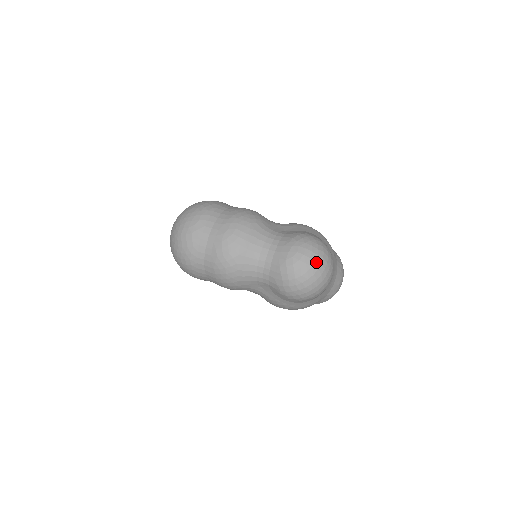
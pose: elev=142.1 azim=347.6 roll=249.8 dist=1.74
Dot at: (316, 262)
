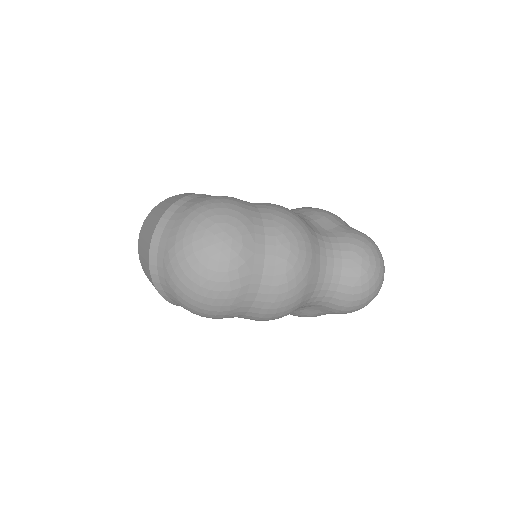
Dot at: (383, 270)
